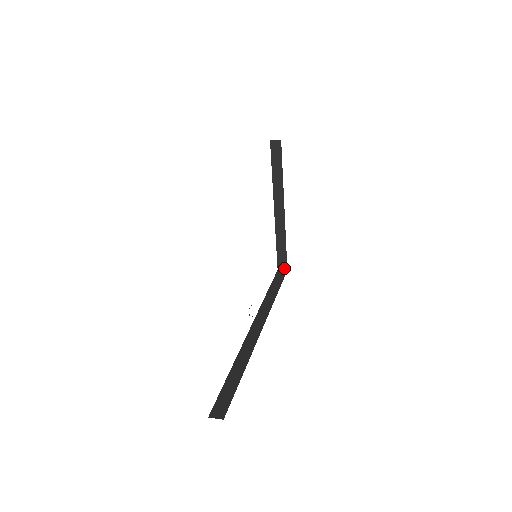
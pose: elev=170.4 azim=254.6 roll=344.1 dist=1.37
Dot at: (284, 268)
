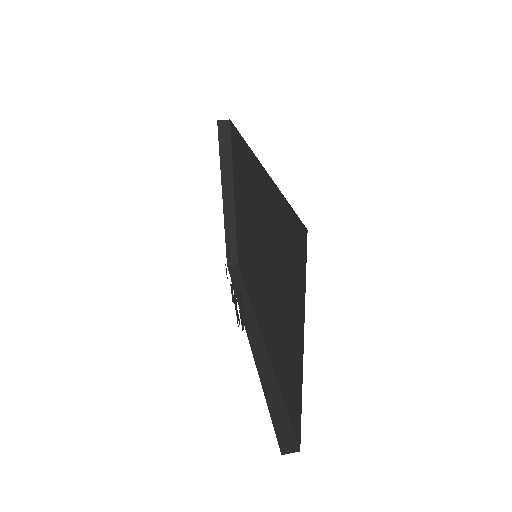
Dot at: (234, 262)
